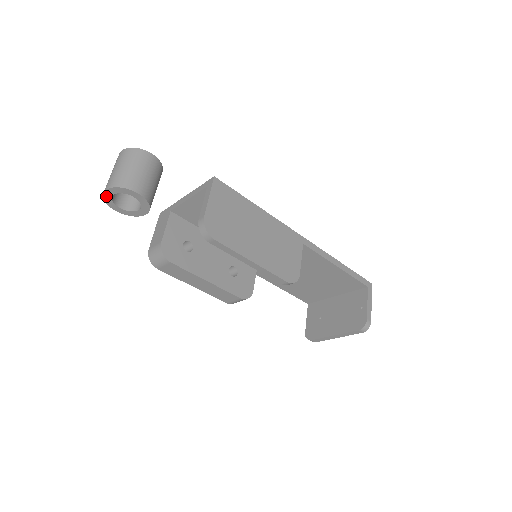
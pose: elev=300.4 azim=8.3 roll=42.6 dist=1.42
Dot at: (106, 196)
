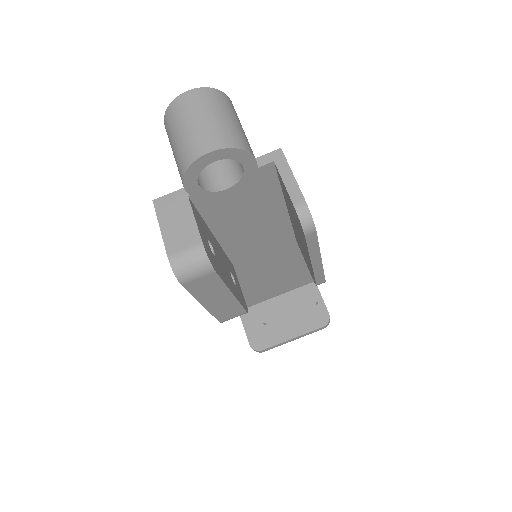
Dot at: (198, 163)
